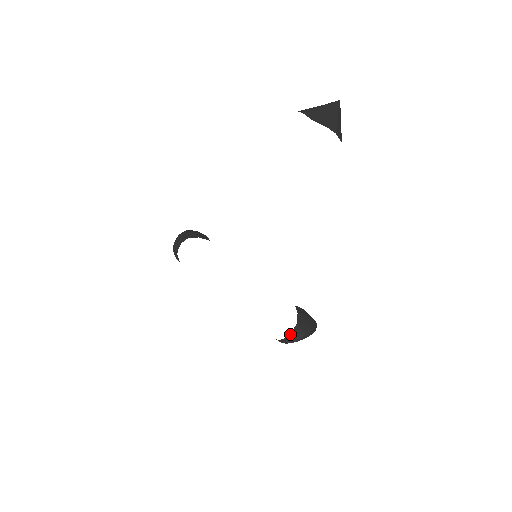
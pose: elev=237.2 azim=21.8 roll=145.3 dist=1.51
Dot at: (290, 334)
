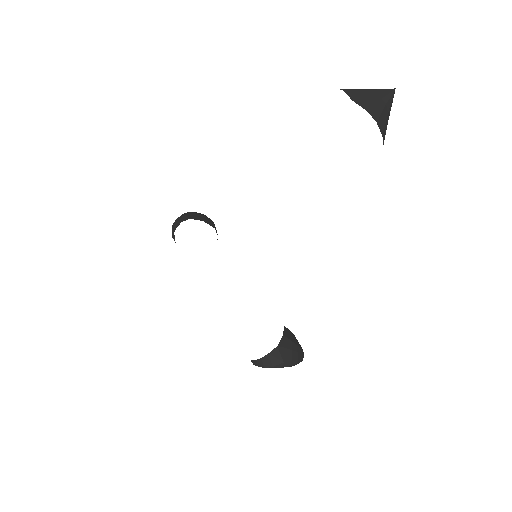
Dot at: (265, 356)
